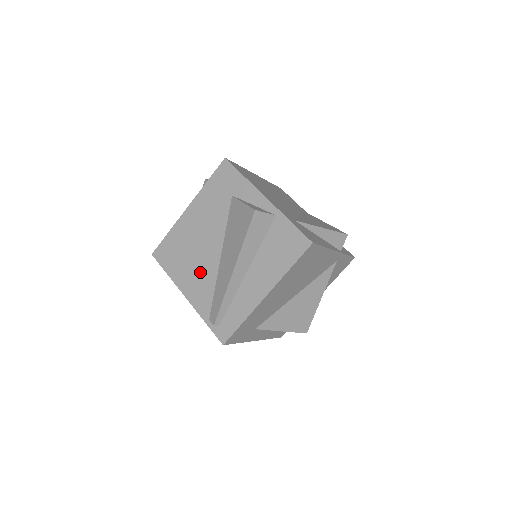
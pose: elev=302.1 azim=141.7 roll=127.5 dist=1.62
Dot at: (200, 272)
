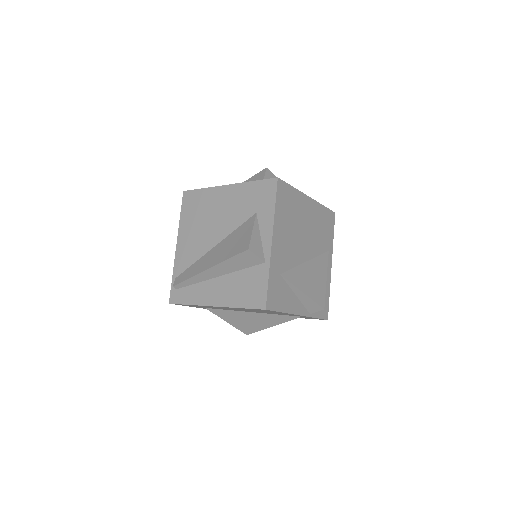
Dot at: (196, 241)
